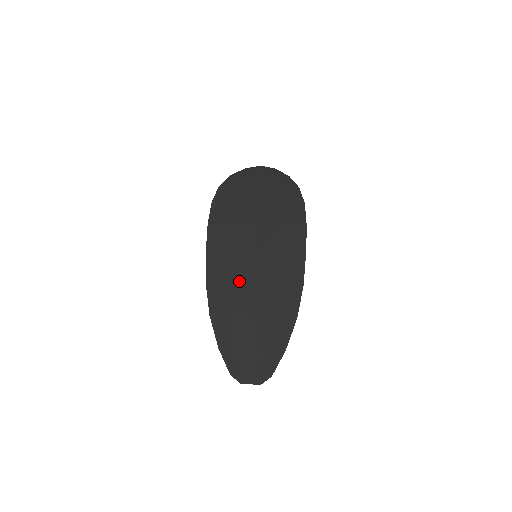
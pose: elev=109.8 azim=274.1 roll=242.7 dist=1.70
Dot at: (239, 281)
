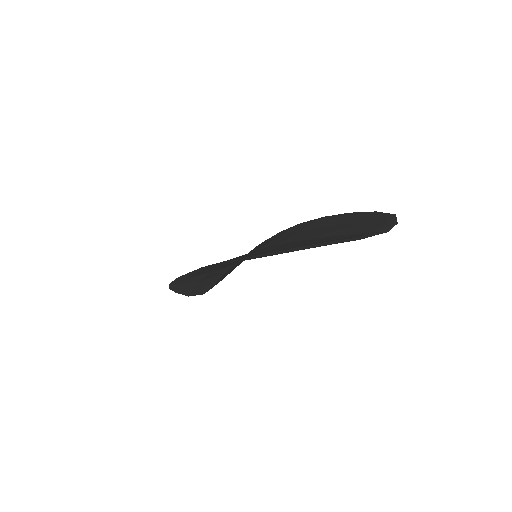
Dot at: occluded
